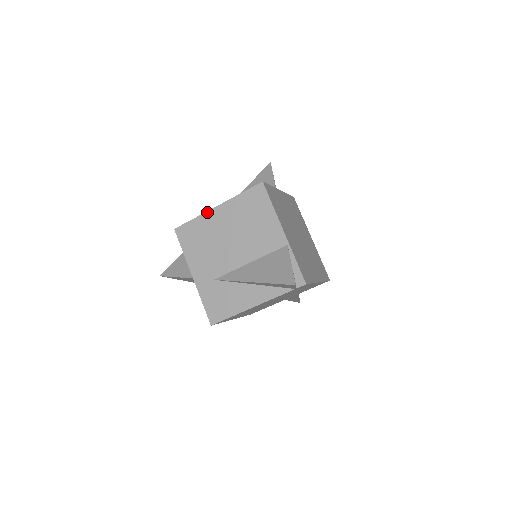
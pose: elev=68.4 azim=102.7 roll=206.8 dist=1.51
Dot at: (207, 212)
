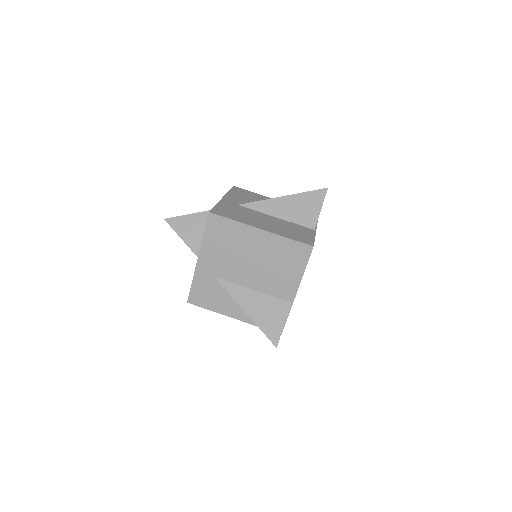
Dot at: (249, 226)
